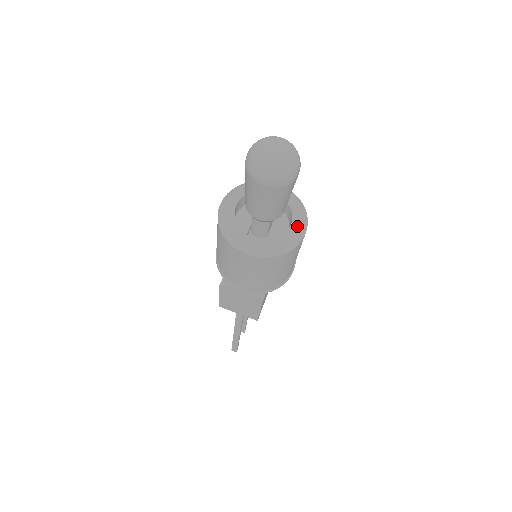
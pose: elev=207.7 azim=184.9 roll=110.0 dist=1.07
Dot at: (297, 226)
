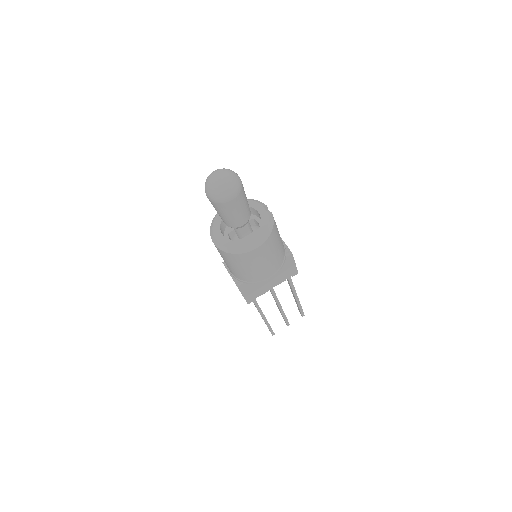
Dot at: (252, 240)
